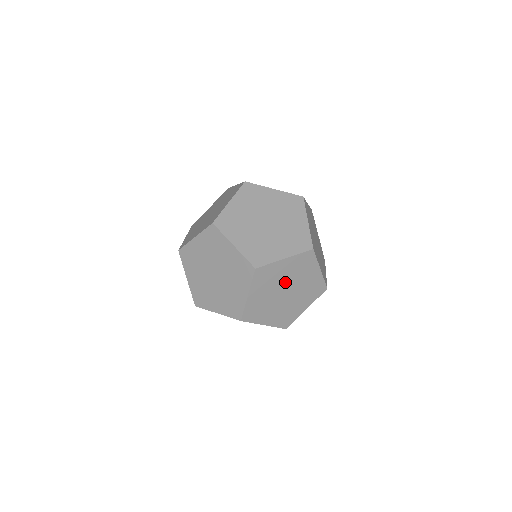
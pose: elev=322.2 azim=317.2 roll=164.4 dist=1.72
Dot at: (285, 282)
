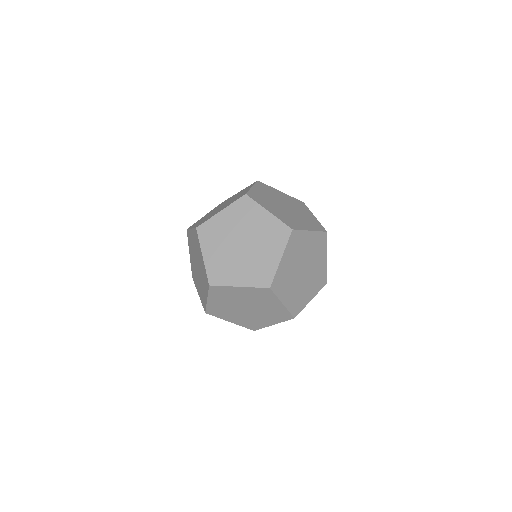
Dot at: (305, 258)
